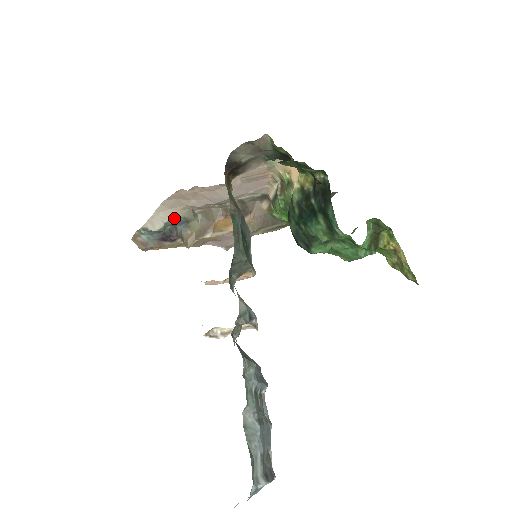
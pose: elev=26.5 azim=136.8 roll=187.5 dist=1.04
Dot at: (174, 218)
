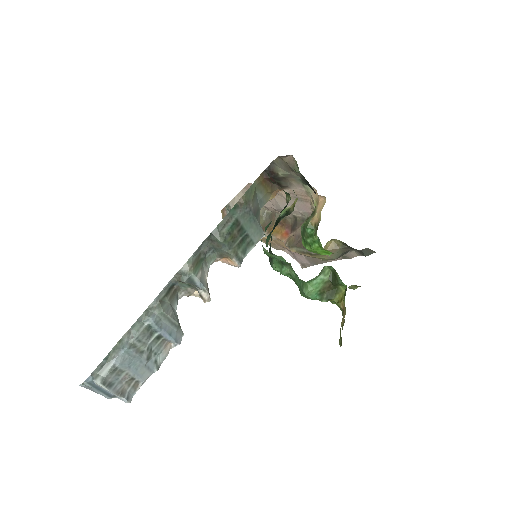
Dot at: occluded
